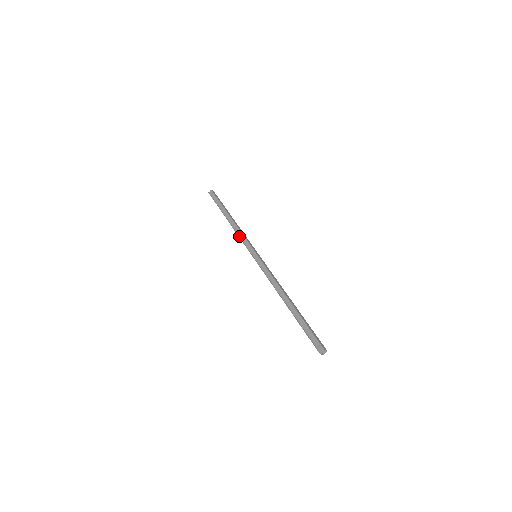
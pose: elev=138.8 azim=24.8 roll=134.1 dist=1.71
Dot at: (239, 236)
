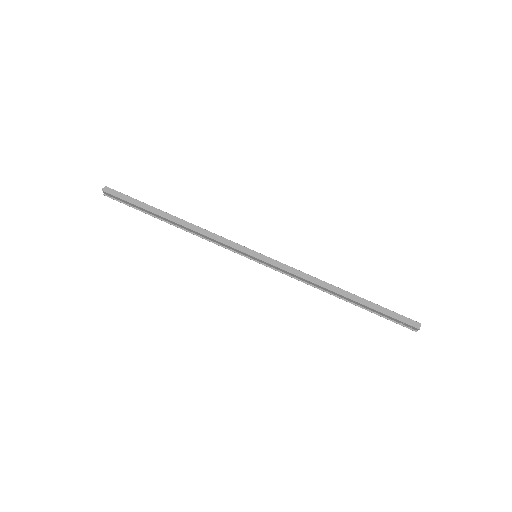
Dot at: (211, 241)
